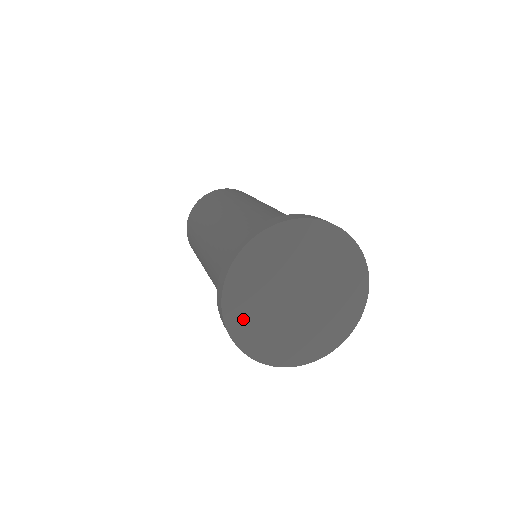
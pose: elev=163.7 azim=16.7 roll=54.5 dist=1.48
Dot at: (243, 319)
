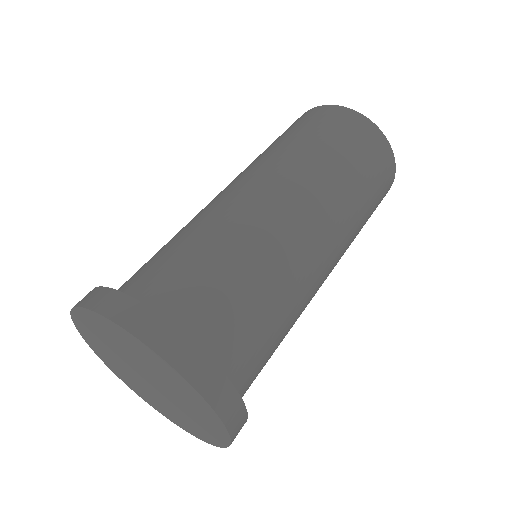
Dot at: (90, 335)
